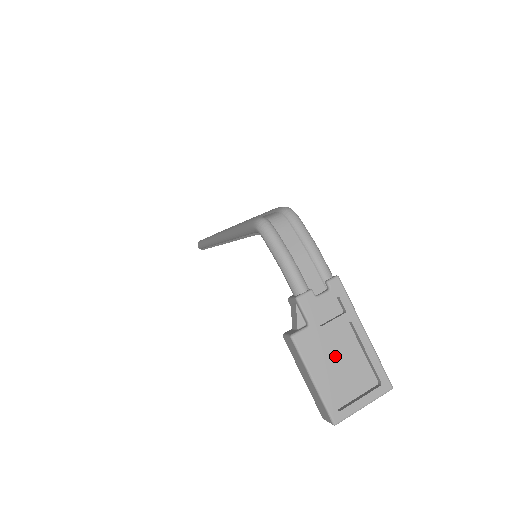
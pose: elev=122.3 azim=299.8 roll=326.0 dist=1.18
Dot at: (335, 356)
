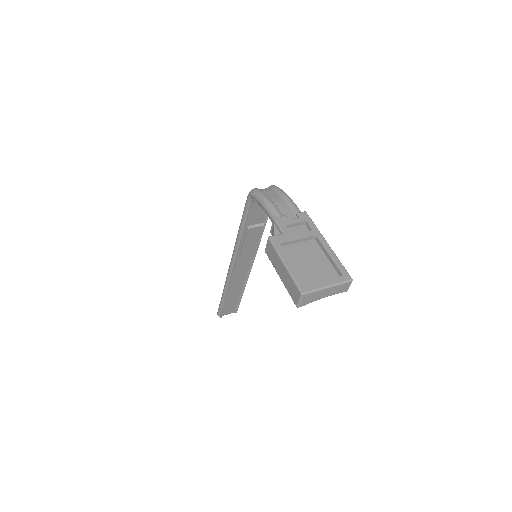
Dot at: (304, 256)
